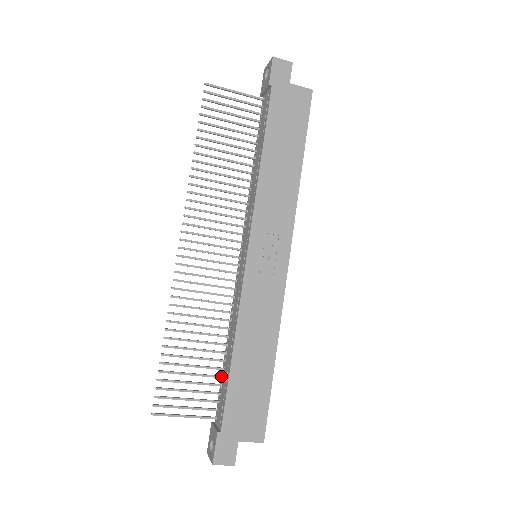
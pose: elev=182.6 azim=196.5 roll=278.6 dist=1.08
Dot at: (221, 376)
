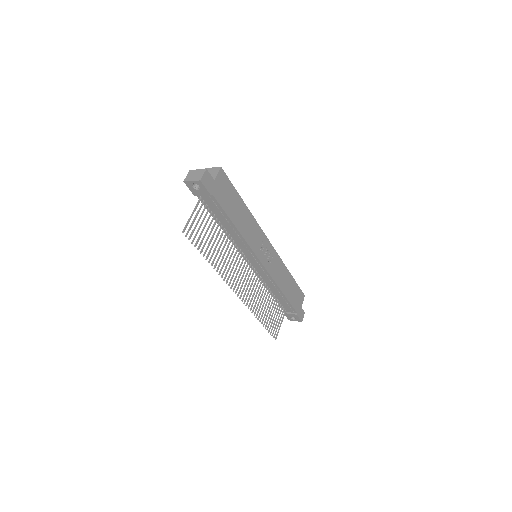
Dot at: (278, 301)
